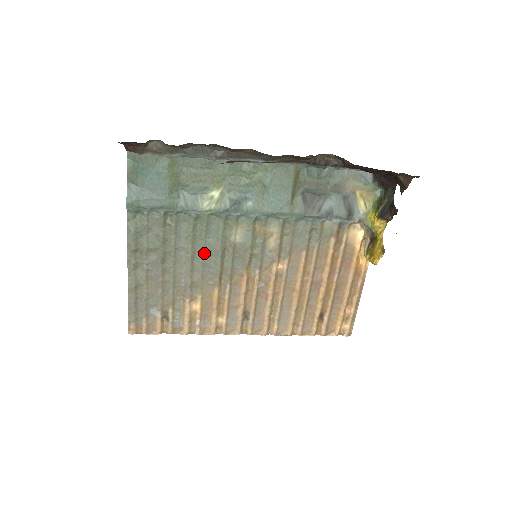
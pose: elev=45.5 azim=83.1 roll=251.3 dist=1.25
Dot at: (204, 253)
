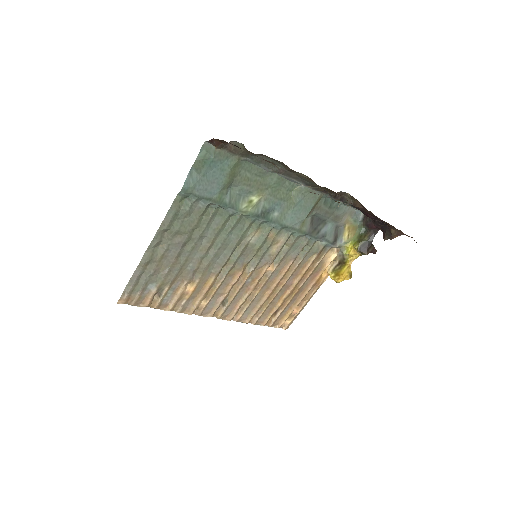
Dot at: (221, 246)
